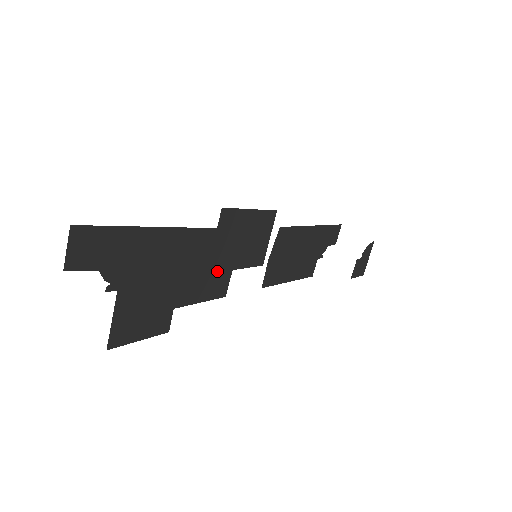
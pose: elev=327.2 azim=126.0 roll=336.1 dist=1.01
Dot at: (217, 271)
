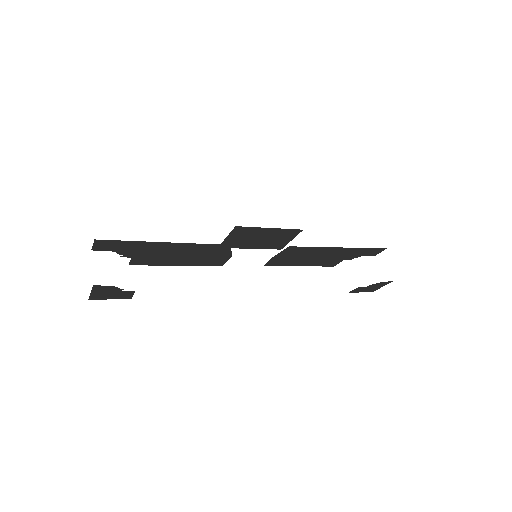
Dot at: (214, 257)
